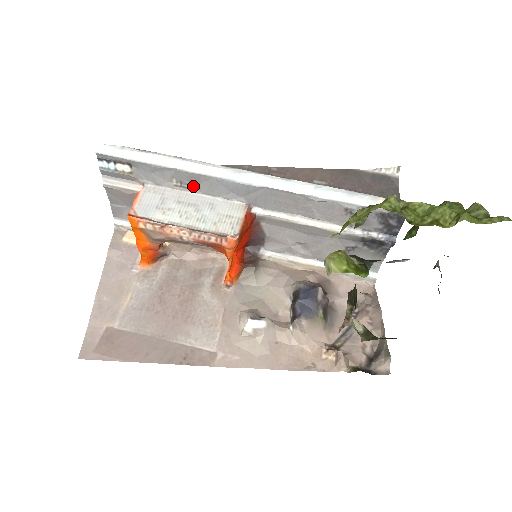
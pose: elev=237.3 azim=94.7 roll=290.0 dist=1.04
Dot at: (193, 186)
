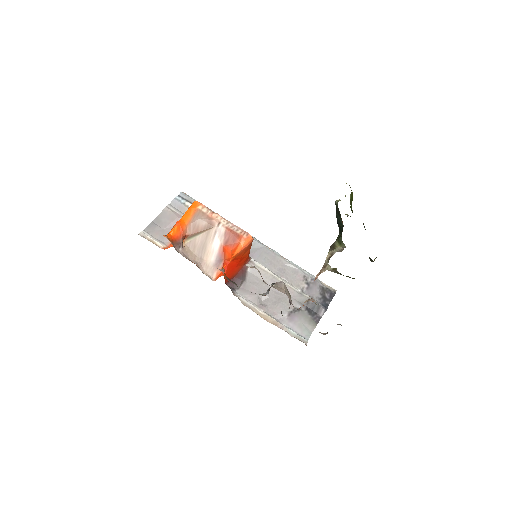
Dot at: occluded
